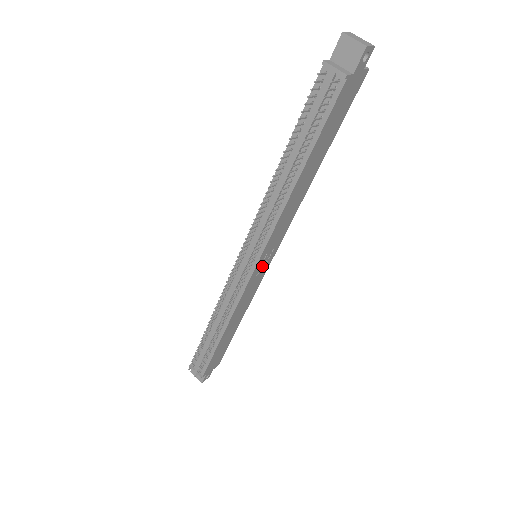
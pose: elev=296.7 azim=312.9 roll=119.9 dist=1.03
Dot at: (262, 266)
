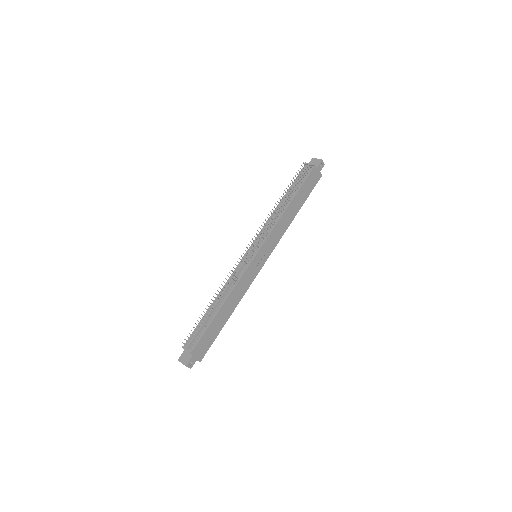
Dot at: (258, 262)
